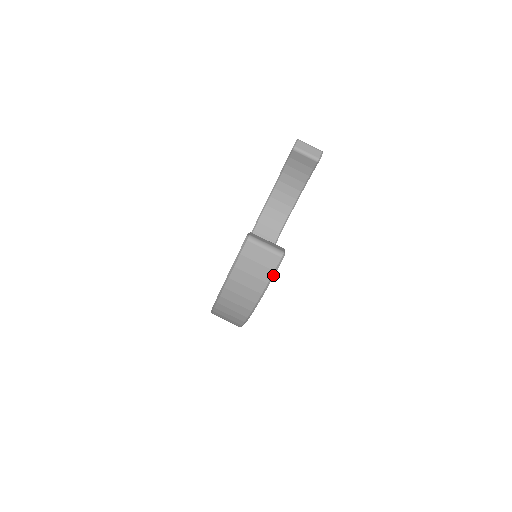
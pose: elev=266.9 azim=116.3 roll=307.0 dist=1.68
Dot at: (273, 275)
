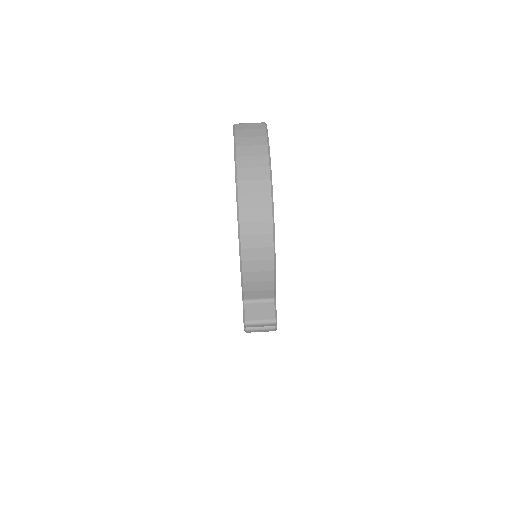
Dot at: (267, 132)
